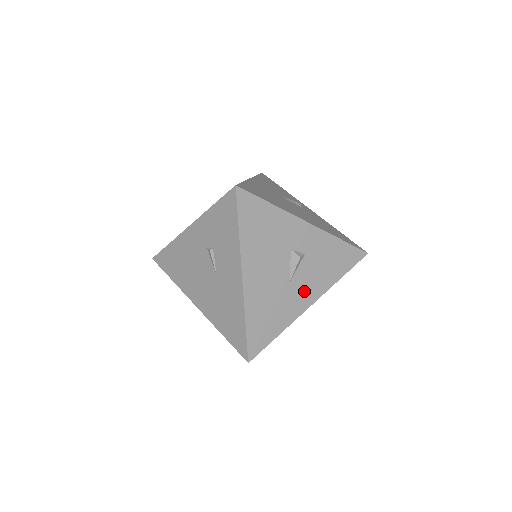
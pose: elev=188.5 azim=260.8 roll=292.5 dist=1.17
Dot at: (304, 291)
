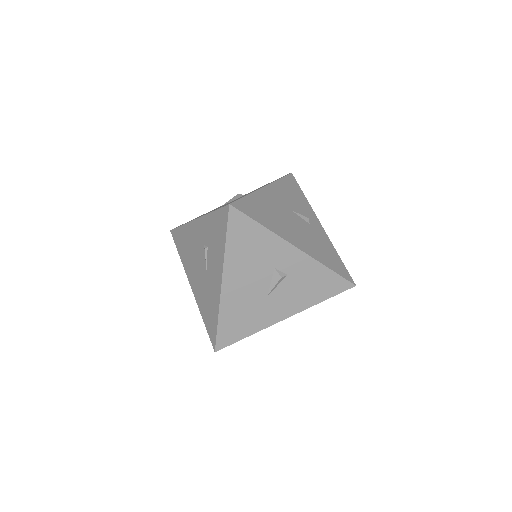
Dot at: (281, 306)
